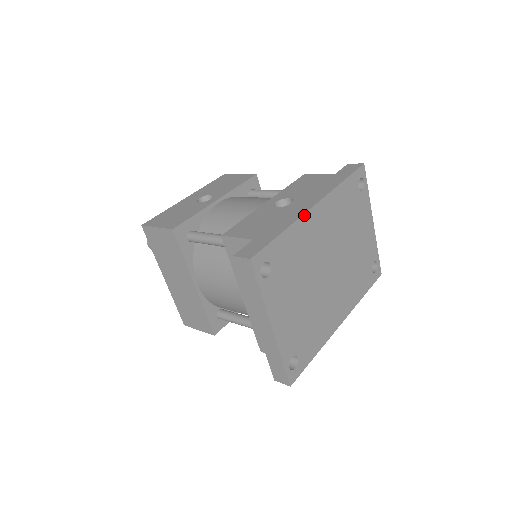
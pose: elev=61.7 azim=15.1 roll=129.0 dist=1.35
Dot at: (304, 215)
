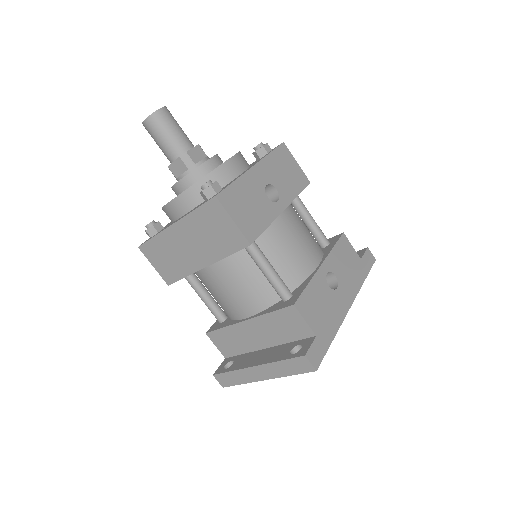
Dot at: occluded
